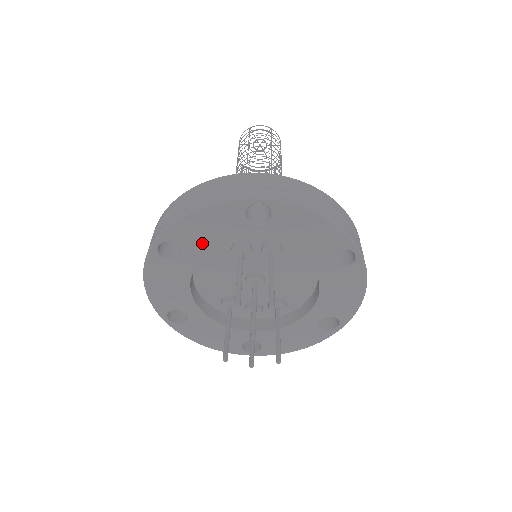
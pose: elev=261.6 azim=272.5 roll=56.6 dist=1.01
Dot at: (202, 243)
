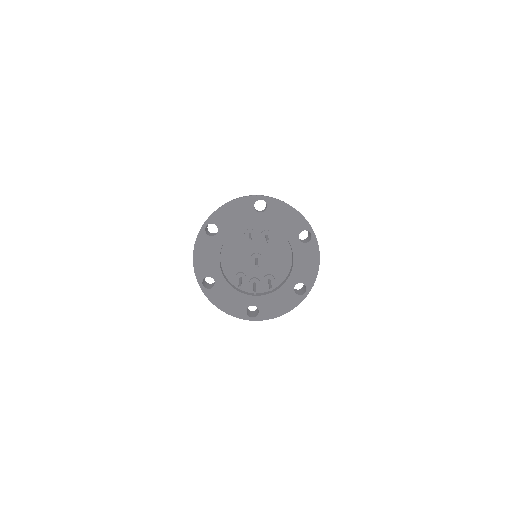
Dot at: (230, 224)
